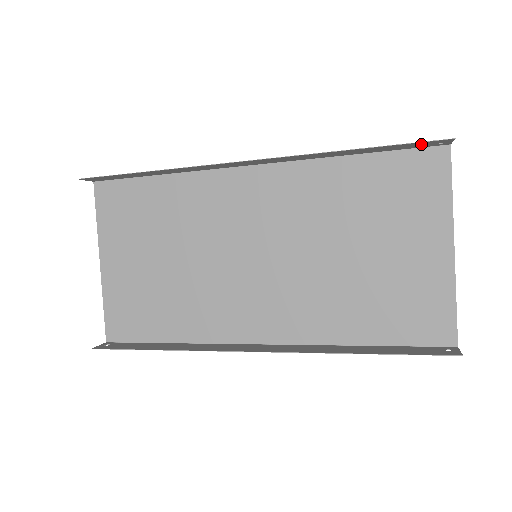
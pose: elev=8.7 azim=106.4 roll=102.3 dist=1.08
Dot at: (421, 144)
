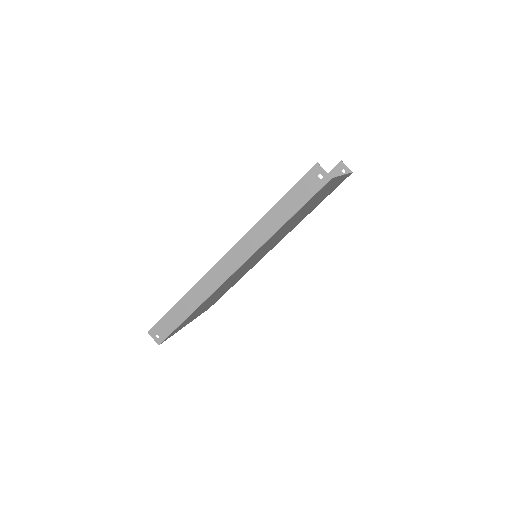
Dot at: (334, 176)
